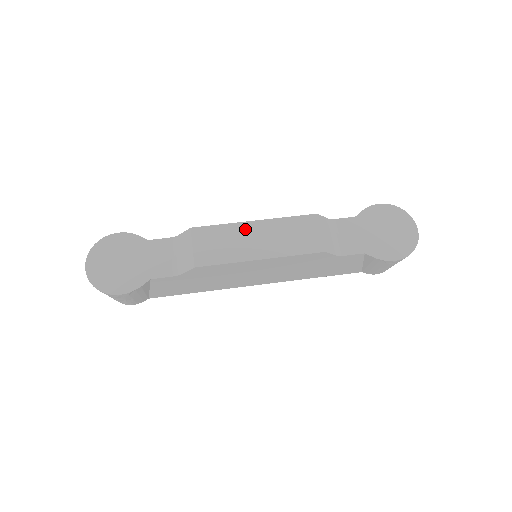
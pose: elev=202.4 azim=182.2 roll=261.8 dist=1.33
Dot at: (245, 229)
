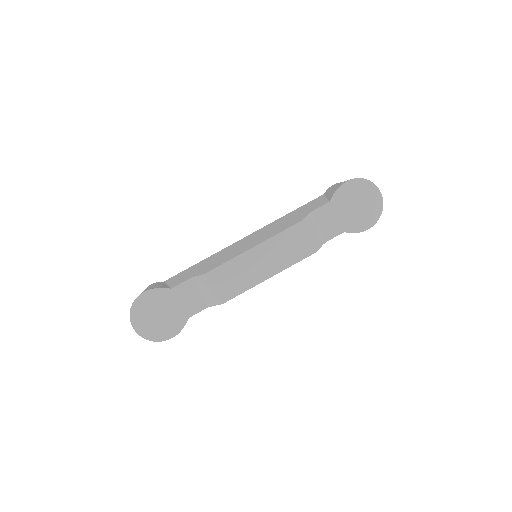
Dot at: (248, 258)
